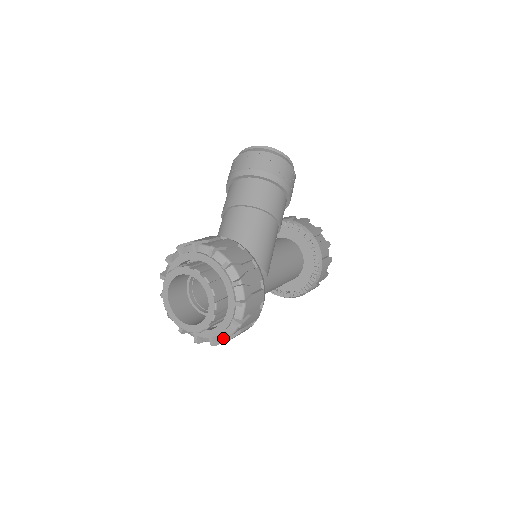
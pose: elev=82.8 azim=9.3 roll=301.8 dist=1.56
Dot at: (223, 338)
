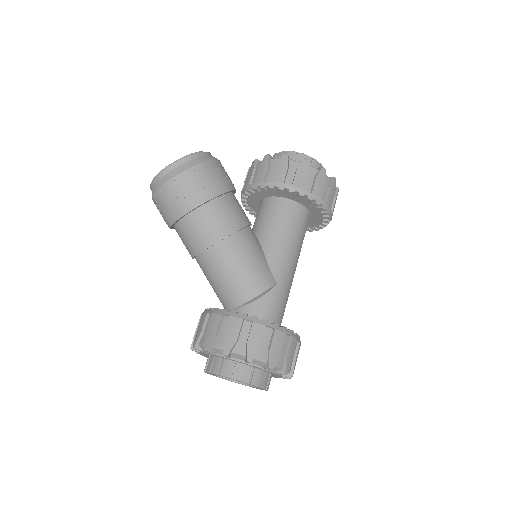
Dot at: occluded
